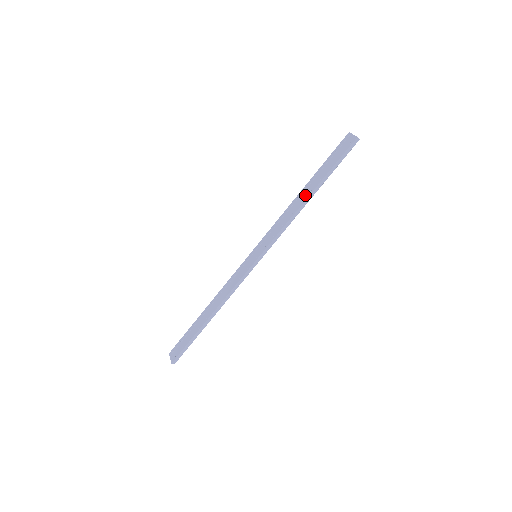
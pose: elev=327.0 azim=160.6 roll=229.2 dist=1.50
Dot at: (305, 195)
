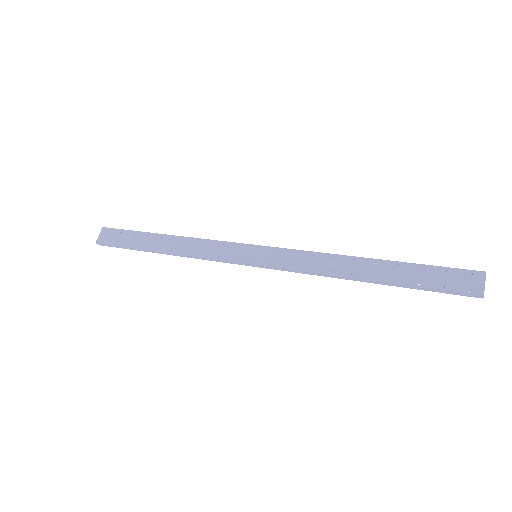
Dot at: (363, 271)
